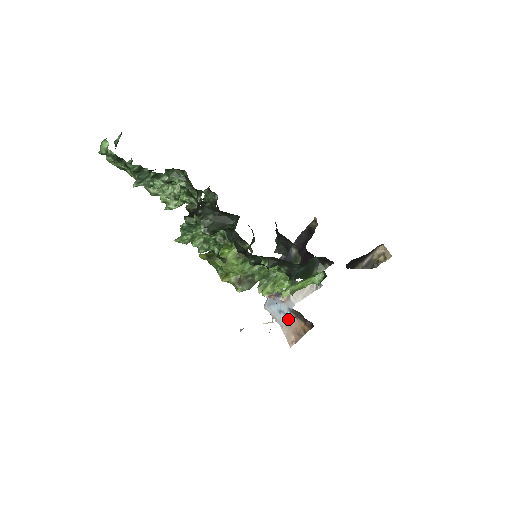
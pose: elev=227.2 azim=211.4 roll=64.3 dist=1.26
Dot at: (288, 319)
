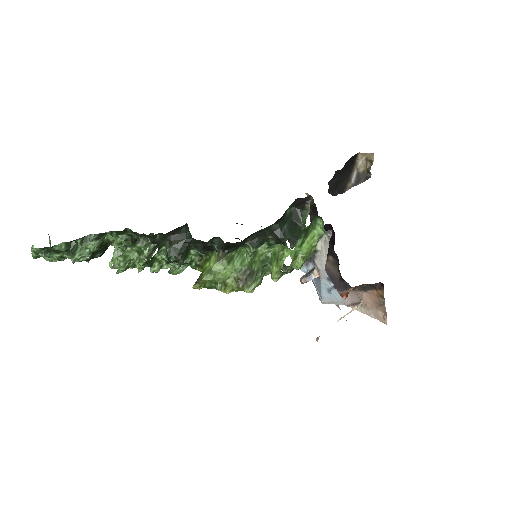
Dot at: (362, 300)
